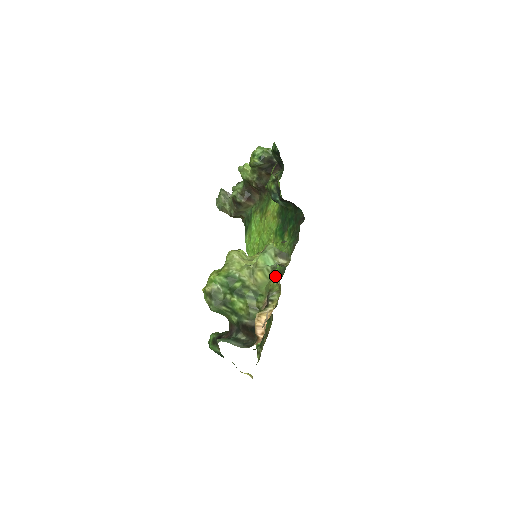
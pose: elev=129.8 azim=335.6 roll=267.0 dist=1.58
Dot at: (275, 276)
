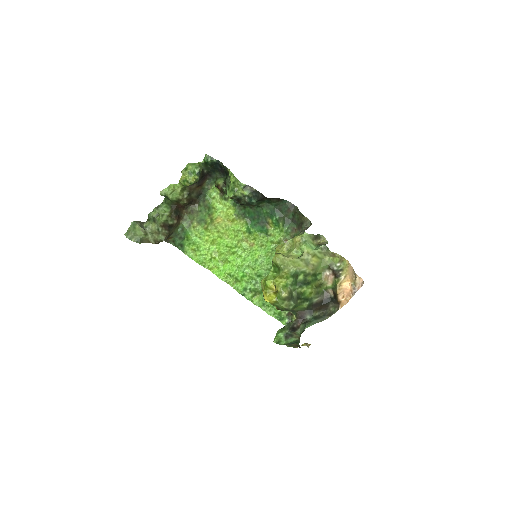
Dot at: (333, 252)
